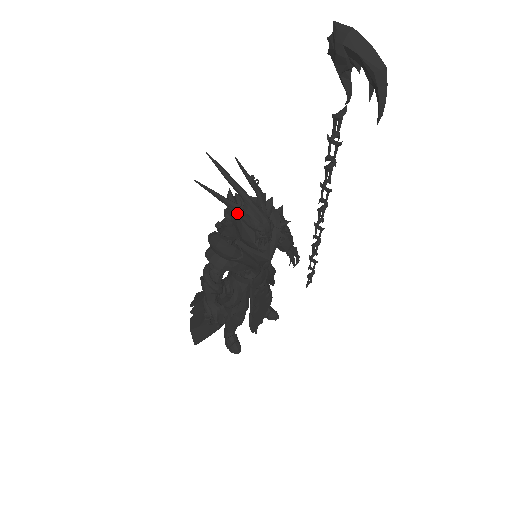
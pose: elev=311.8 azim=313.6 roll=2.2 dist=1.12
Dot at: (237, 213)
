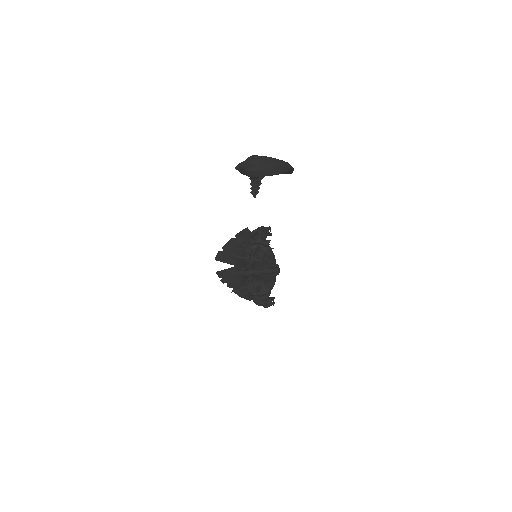
Dot at: occluded
